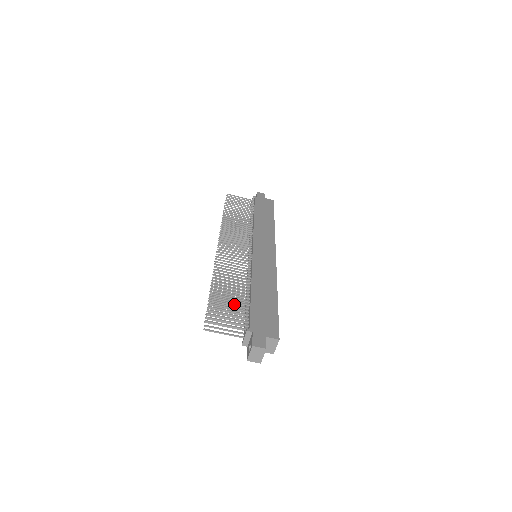
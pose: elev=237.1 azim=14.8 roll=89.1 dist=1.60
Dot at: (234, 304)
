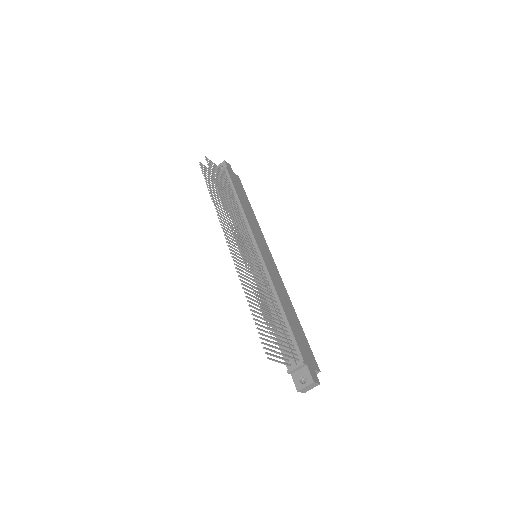
Dot at: occluded
